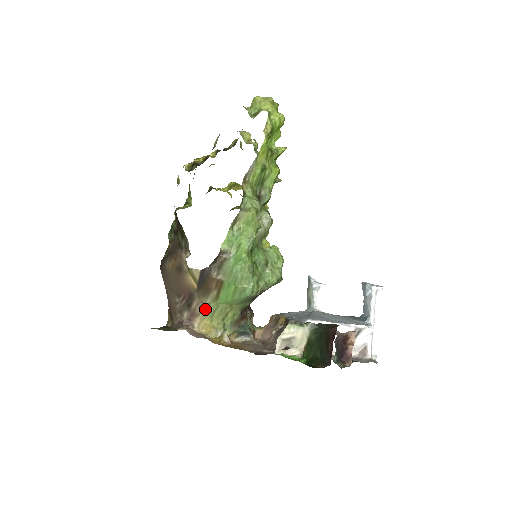
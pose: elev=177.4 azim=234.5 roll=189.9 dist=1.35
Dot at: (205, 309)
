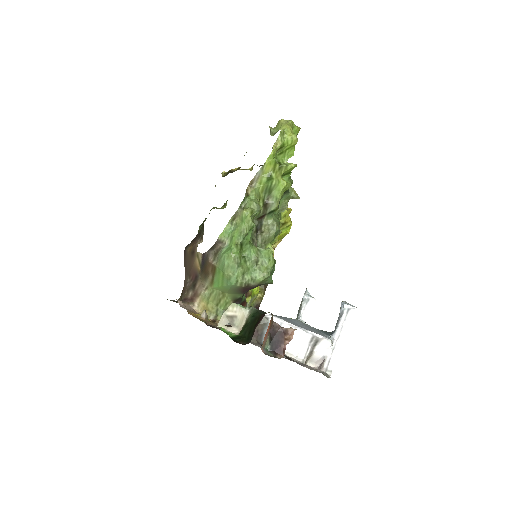
Dot at: (204, 291)
